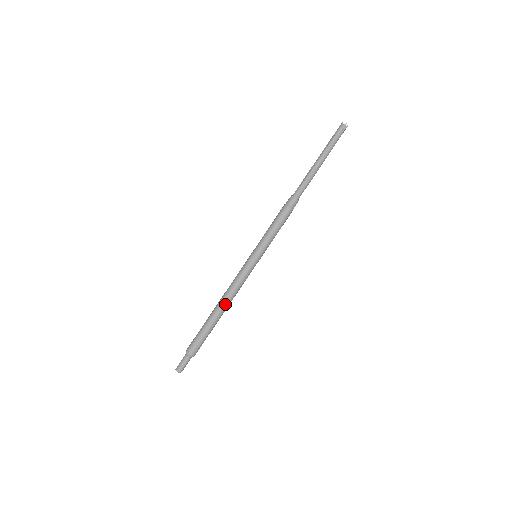
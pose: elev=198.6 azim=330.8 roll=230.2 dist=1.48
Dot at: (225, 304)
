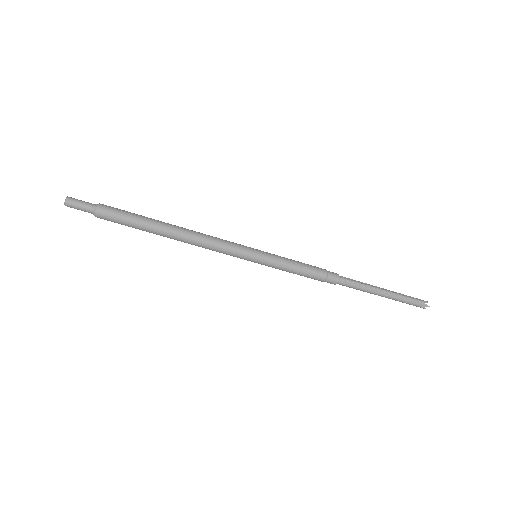
Dot at: (185, 237)
